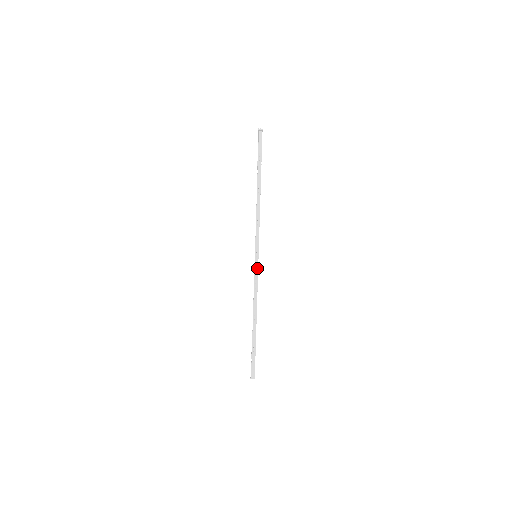
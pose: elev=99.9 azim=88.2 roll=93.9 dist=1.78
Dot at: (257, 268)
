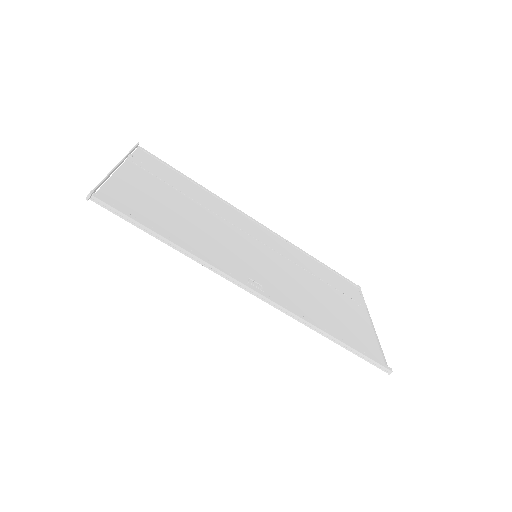
Dot at: (277, 306)
